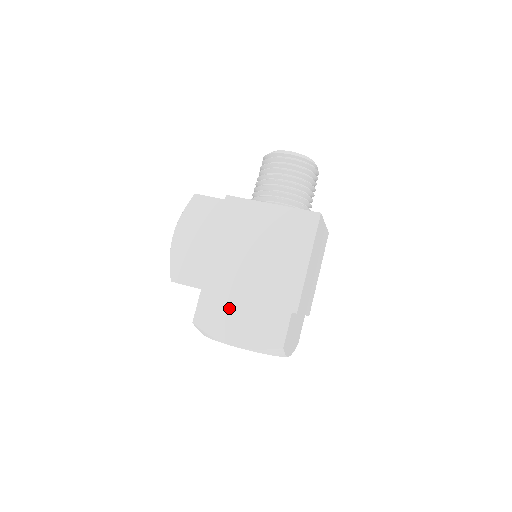
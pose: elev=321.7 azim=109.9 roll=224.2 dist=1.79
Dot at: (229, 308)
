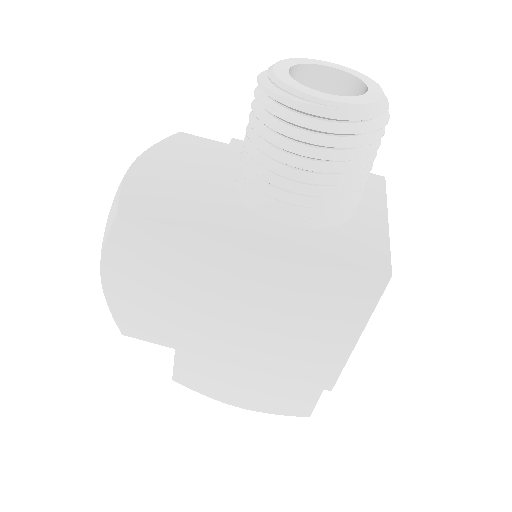
Dot at: (225, 374)
